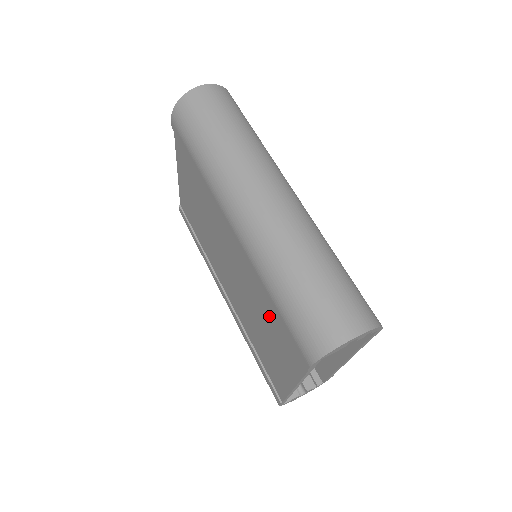
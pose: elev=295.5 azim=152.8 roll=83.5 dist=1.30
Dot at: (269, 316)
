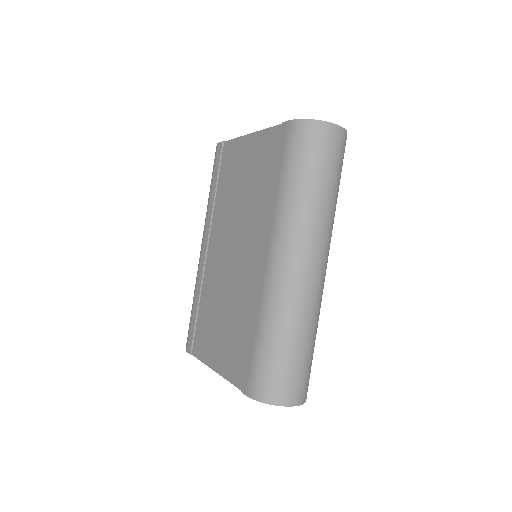
Dot at: (240, 328)
